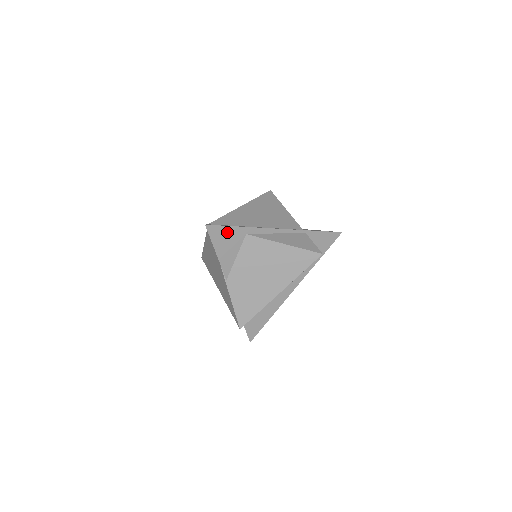
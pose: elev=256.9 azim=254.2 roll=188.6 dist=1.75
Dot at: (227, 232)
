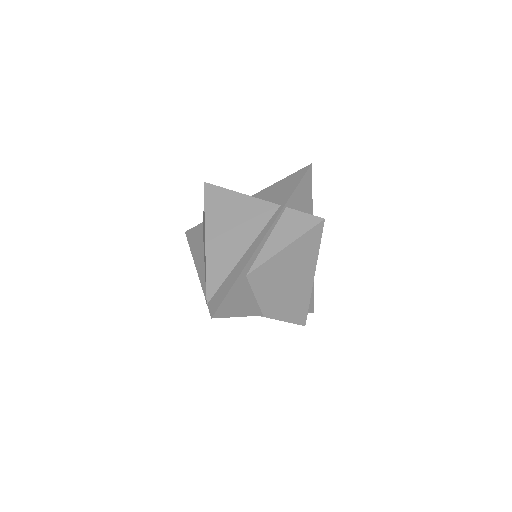
Dot at: (231, 296)
